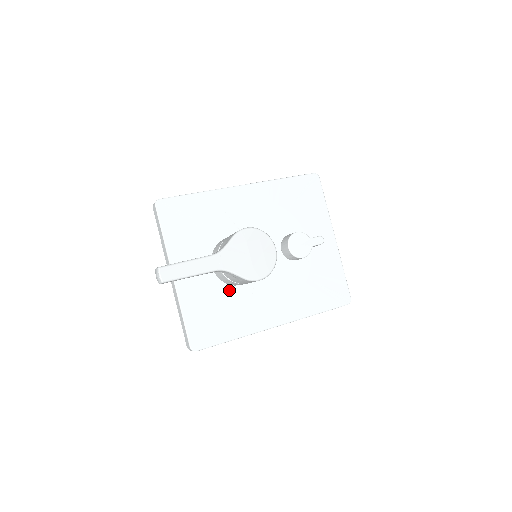
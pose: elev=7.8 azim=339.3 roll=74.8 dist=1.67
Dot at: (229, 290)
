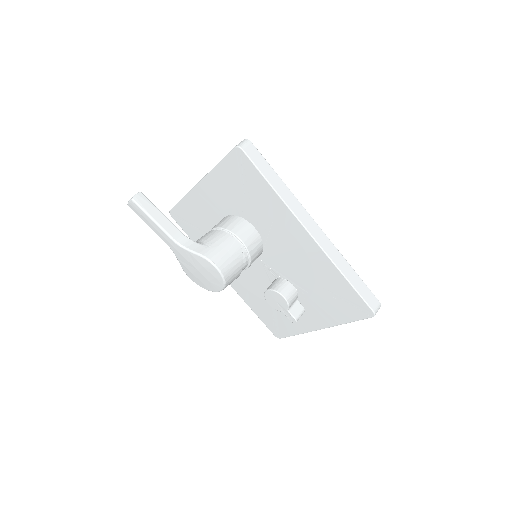
Dot at: occluded
